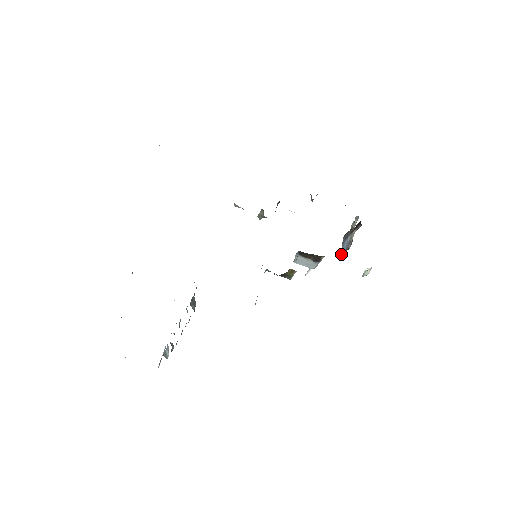
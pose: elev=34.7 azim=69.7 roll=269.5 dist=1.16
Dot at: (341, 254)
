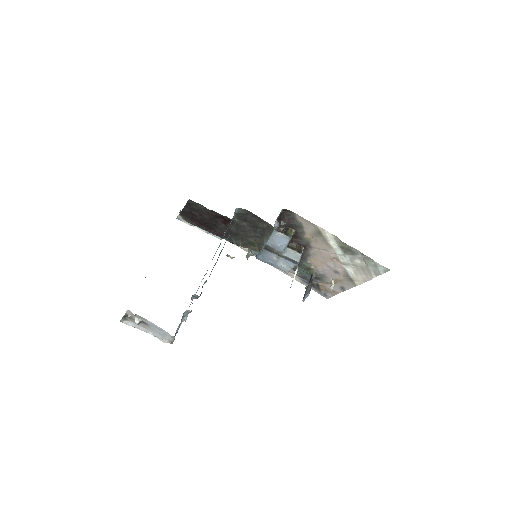
Dot at: (308, 292)
